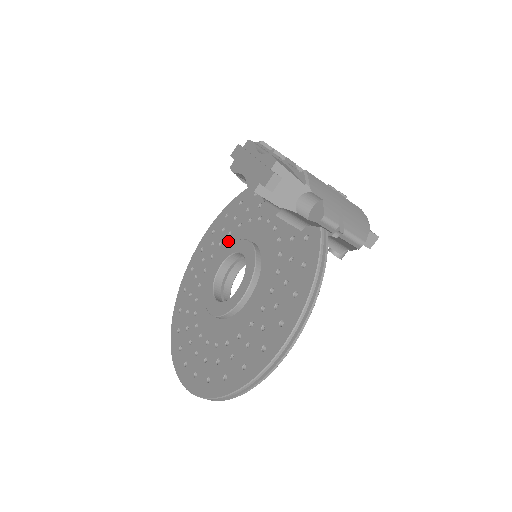
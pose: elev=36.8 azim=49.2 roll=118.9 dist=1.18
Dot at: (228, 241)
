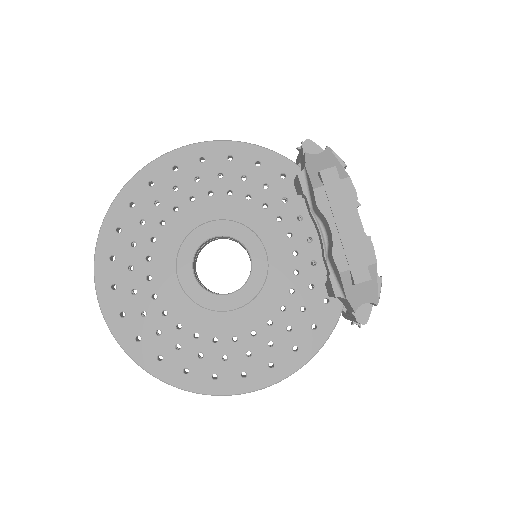
Dot at: (225, 203)
